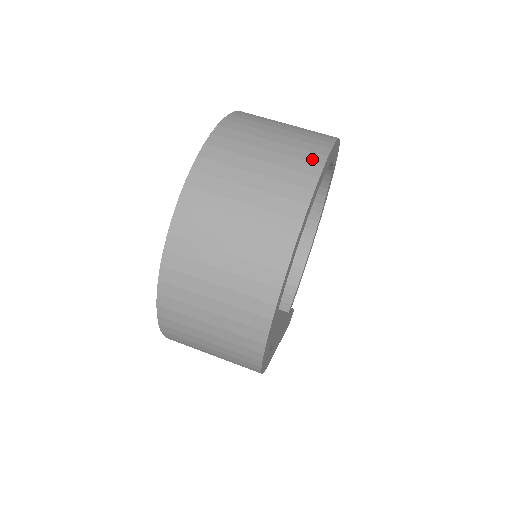
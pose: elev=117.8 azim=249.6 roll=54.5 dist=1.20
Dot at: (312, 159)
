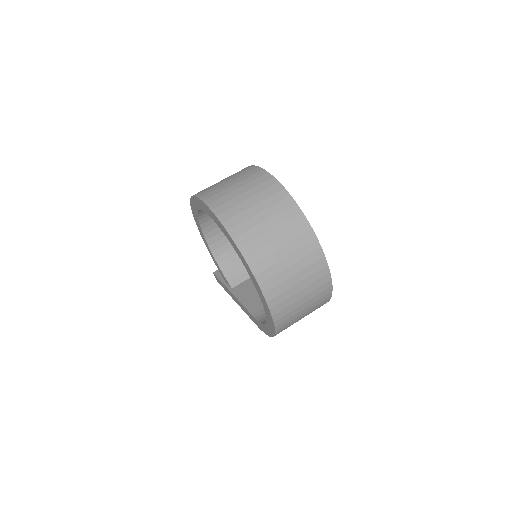
Dot at: (288, 205)
